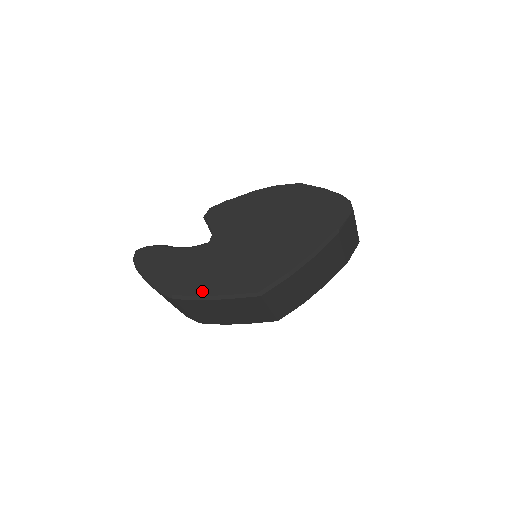
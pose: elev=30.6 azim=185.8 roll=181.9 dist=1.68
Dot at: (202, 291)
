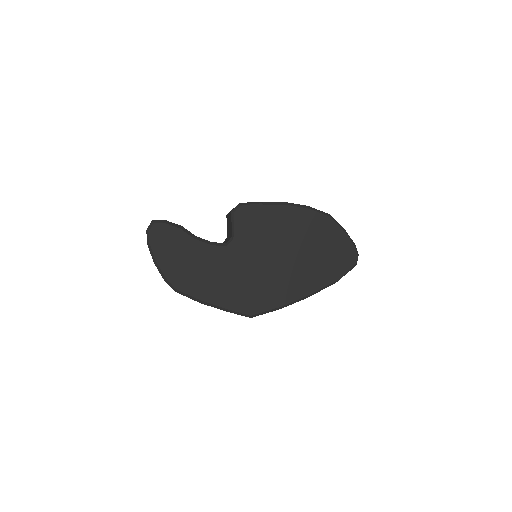
Dot at: (204, 296)
